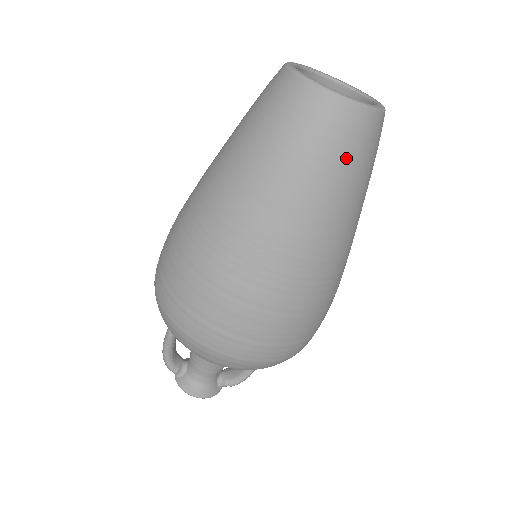
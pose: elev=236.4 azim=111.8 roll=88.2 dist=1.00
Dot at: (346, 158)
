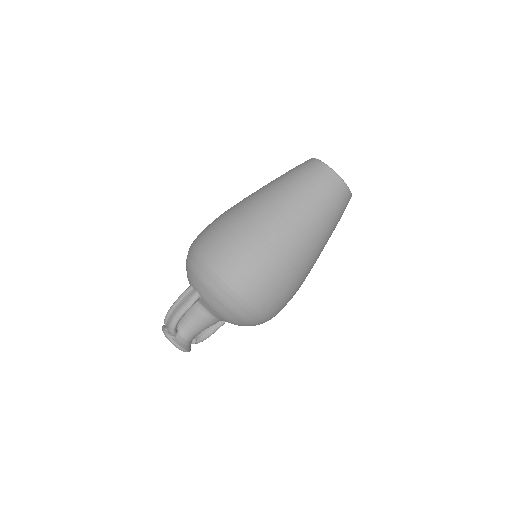
Dot at: occluded
